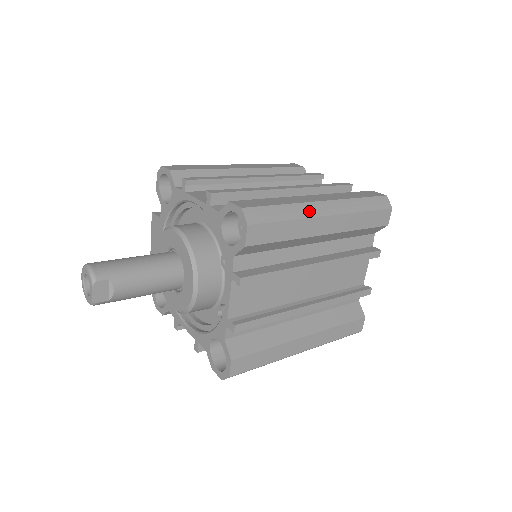
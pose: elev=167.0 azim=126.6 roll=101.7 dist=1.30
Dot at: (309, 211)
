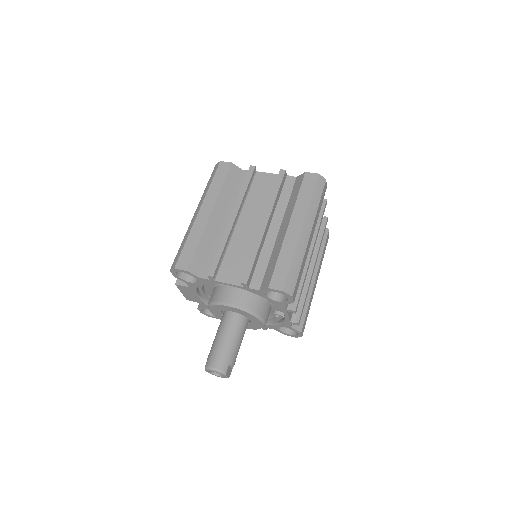
Dot at: (303, 246)
